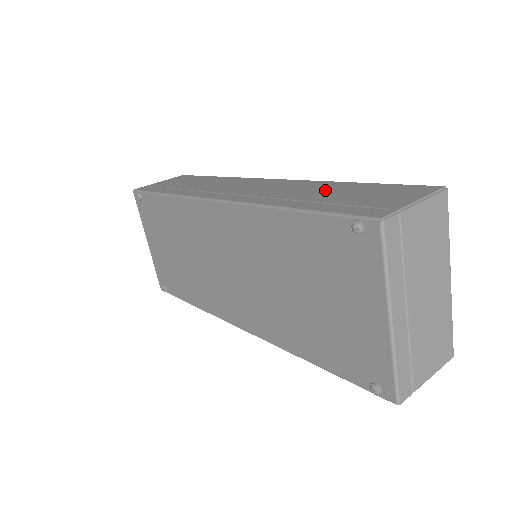
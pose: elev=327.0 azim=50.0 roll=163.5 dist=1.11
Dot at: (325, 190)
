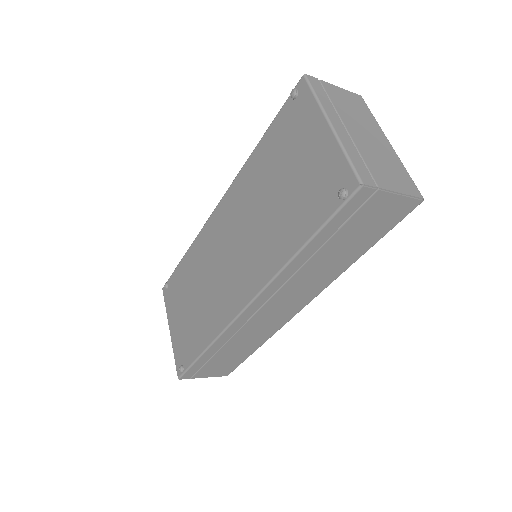
Dot at: occluded
